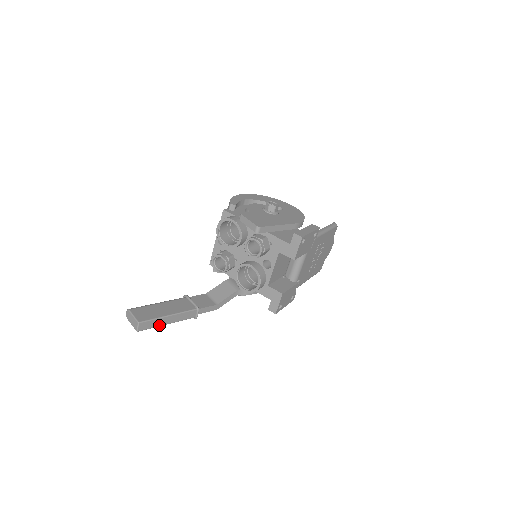
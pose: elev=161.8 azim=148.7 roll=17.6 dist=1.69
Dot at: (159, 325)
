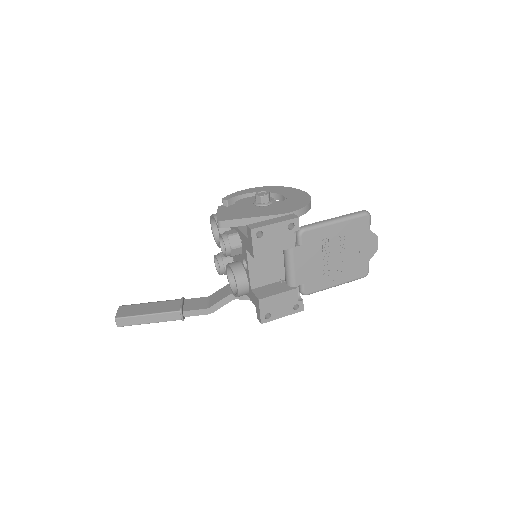
Dot at: (140, 323)
